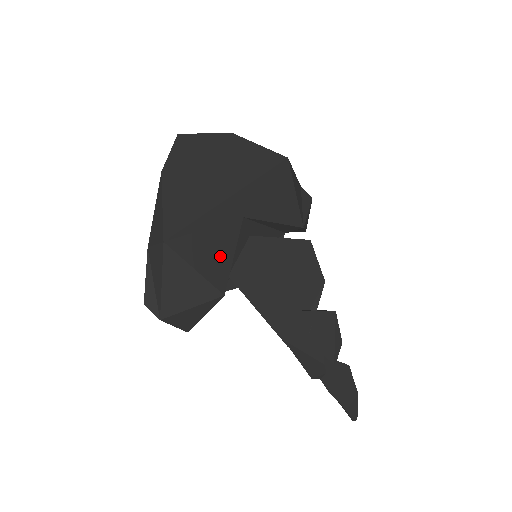
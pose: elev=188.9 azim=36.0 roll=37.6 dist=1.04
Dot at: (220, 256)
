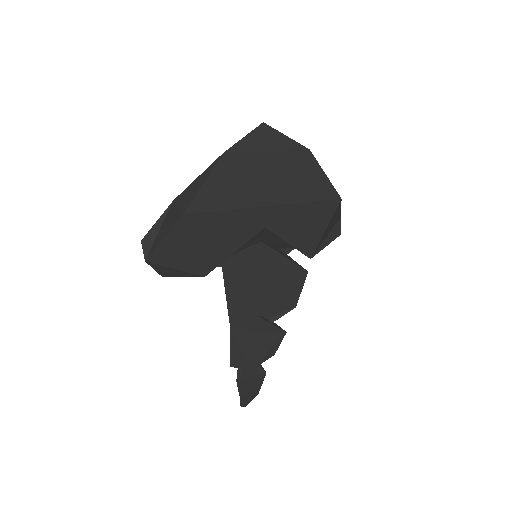
Dot at: (223, 247)
